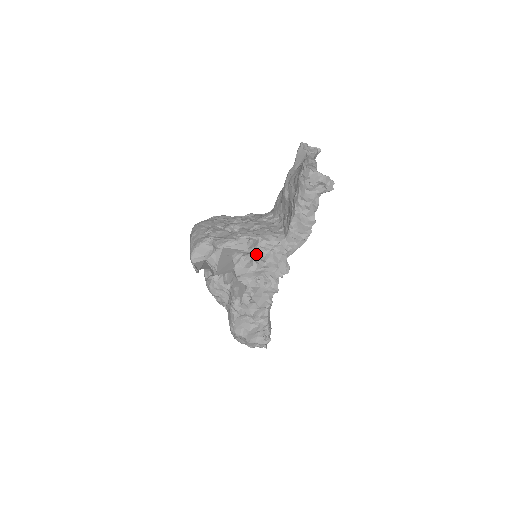
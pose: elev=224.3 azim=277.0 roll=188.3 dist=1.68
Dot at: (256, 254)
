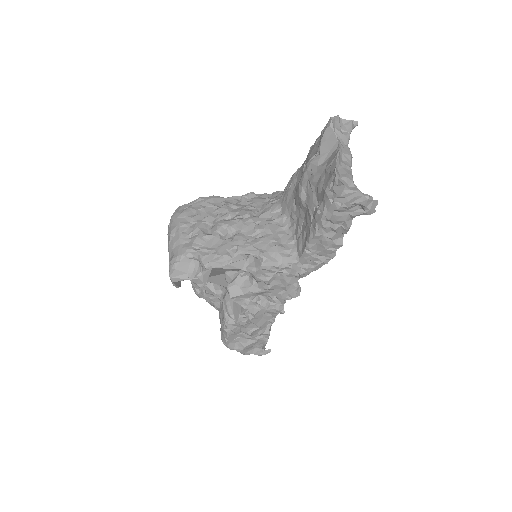
Dot at: (257, 276)
